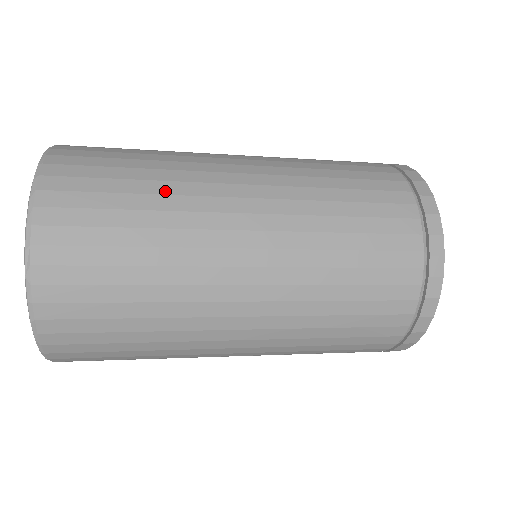
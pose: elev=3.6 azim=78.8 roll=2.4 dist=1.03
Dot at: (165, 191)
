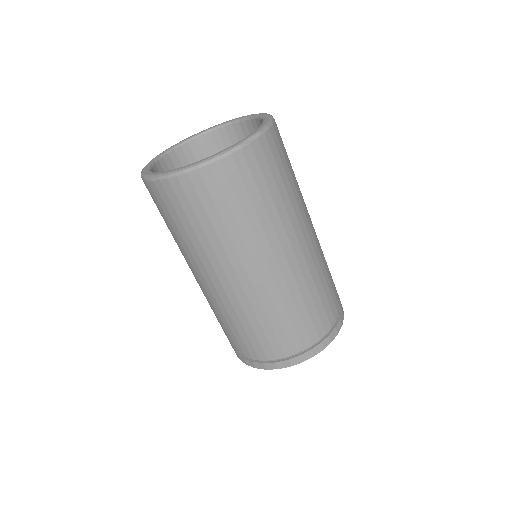
Dot at: occluded
